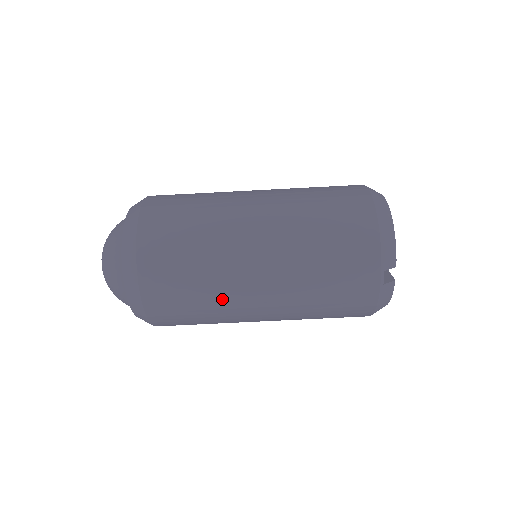
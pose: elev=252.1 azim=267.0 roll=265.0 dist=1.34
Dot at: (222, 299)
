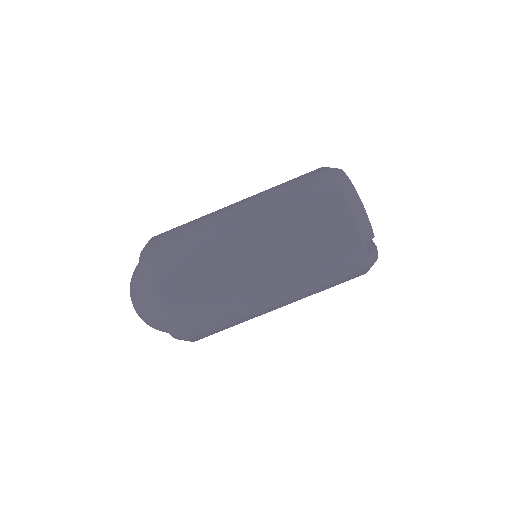
Dot at: (244, 310)
